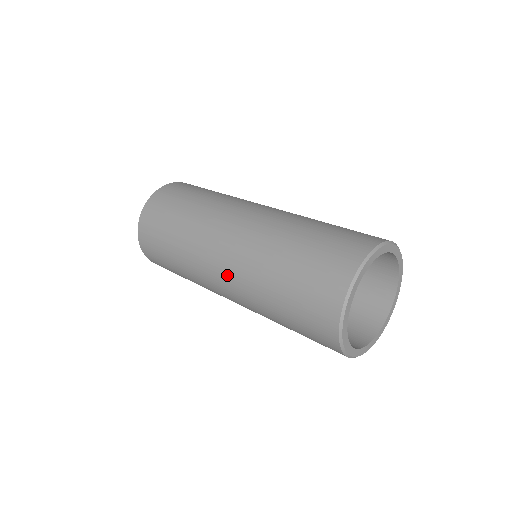
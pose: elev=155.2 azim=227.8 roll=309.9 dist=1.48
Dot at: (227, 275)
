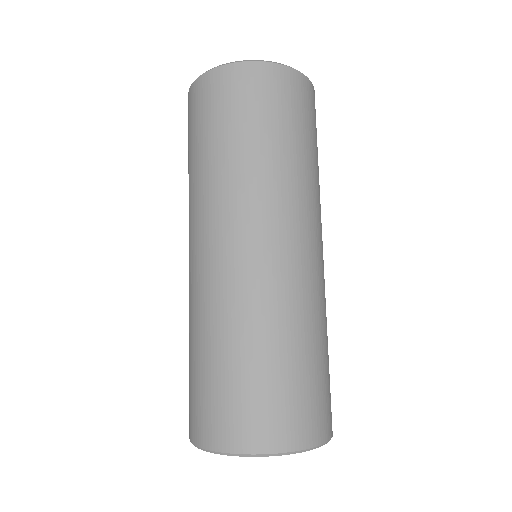
Dot at: (192, 267)
